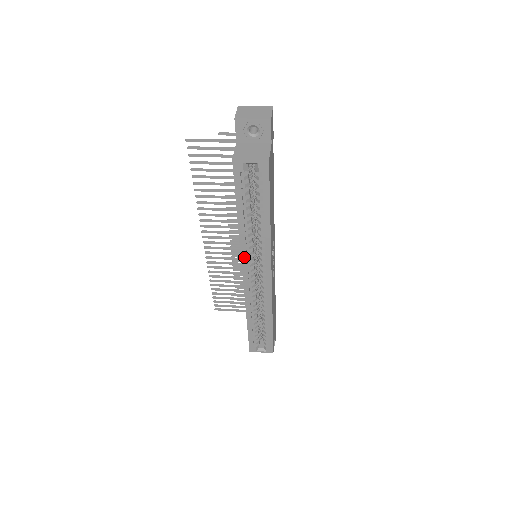
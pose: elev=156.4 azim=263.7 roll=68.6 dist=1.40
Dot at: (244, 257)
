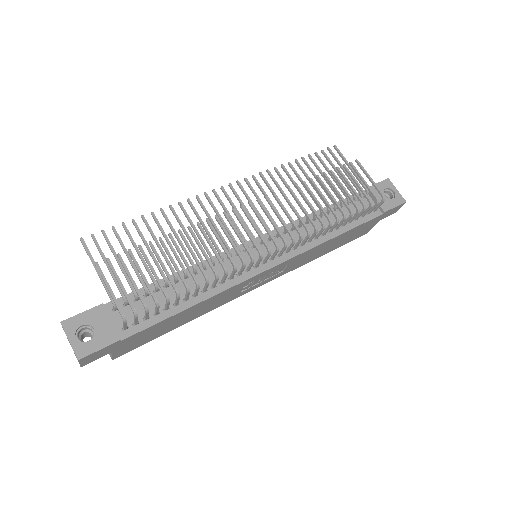
Dot at: occluded
